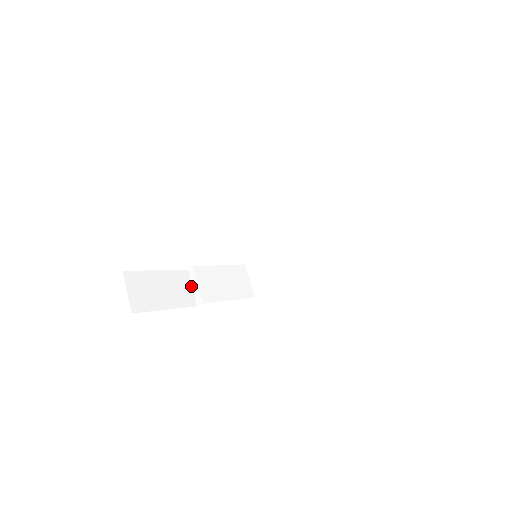
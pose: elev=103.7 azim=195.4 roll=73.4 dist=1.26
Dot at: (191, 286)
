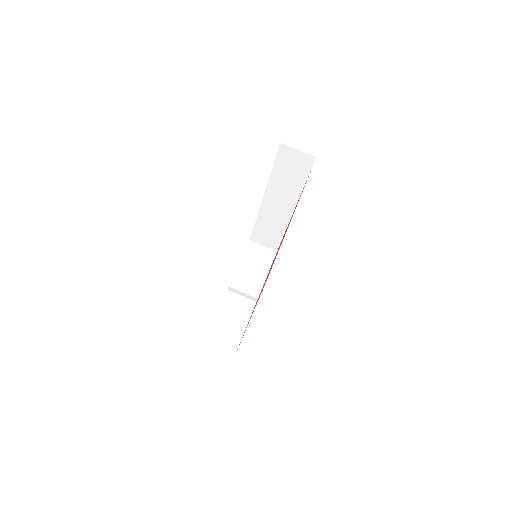
Dot at: (240, 296)
